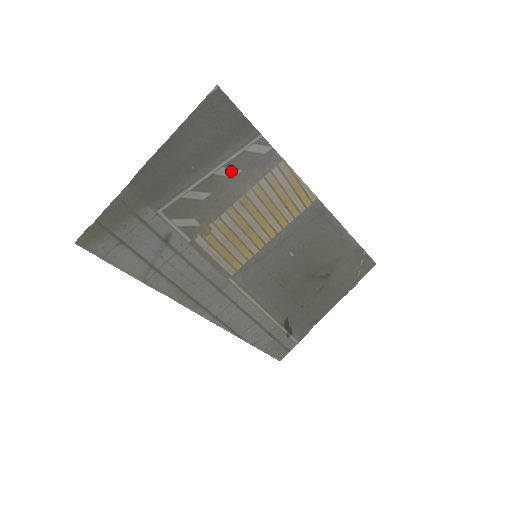
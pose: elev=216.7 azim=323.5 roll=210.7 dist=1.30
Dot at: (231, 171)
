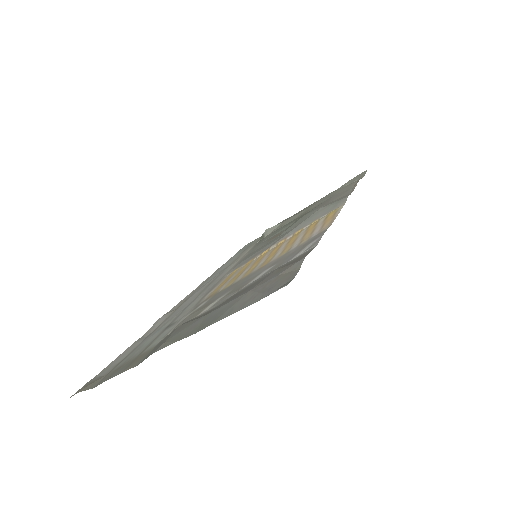
Dot at: (262, 273)
